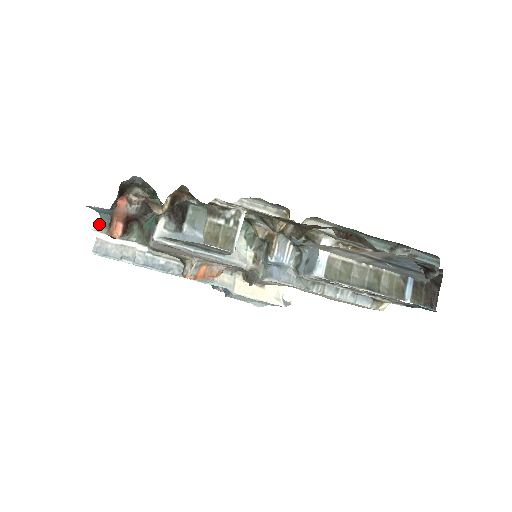
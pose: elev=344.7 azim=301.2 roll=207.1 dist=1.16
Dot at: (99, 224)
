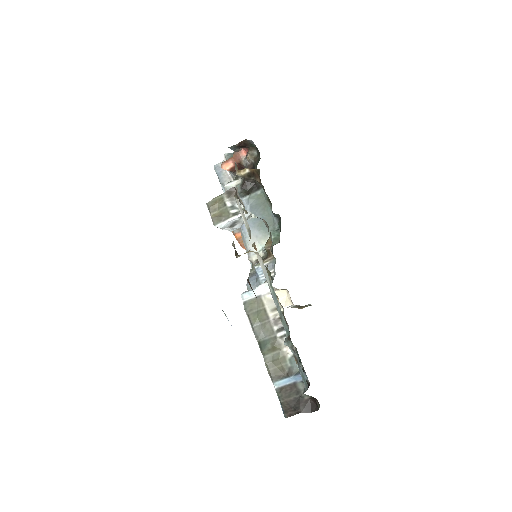
Dot at: (230, 154)
